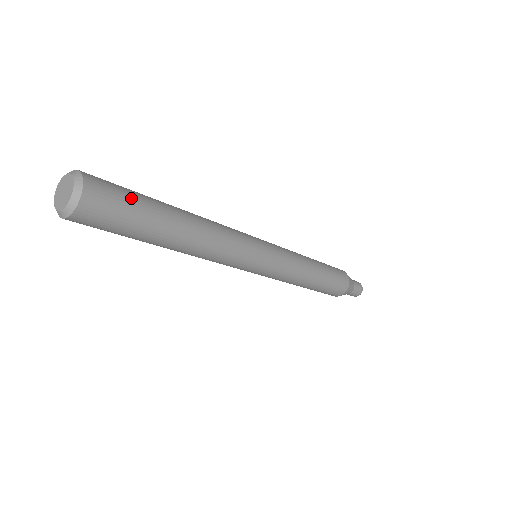
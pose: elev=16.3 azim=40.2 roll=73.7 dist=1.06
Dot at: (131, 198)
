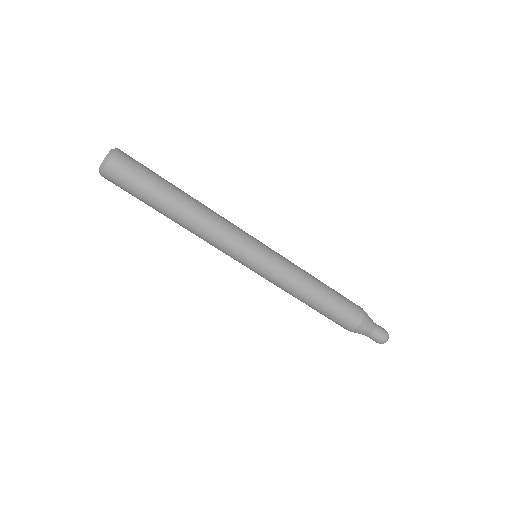
Dot at: occluded
